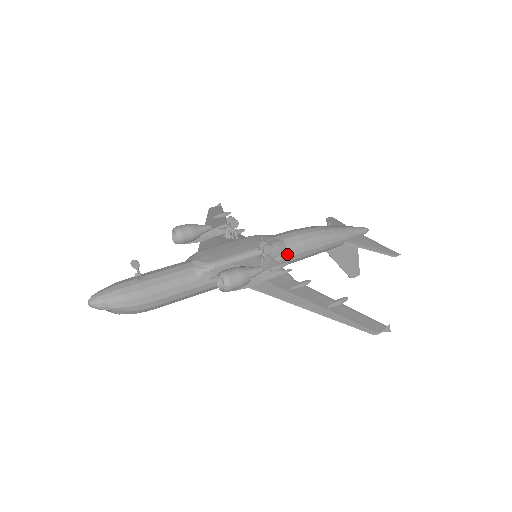
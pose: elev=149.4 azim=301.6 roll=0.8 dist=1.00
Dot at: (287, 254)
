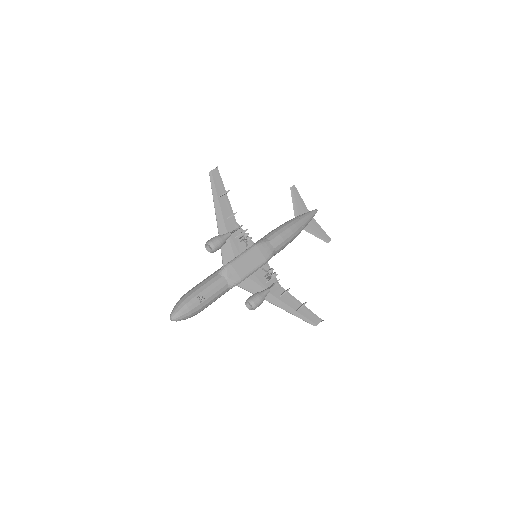
Dot at: occluded
